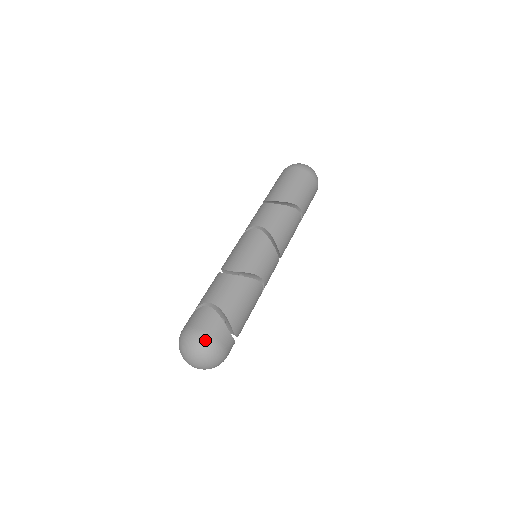
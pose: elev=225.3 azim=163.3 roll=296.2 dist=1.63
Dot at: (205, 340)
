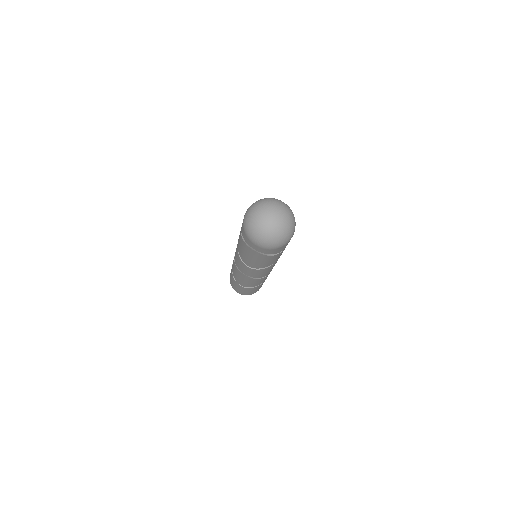
Dot at: (259, 200)
